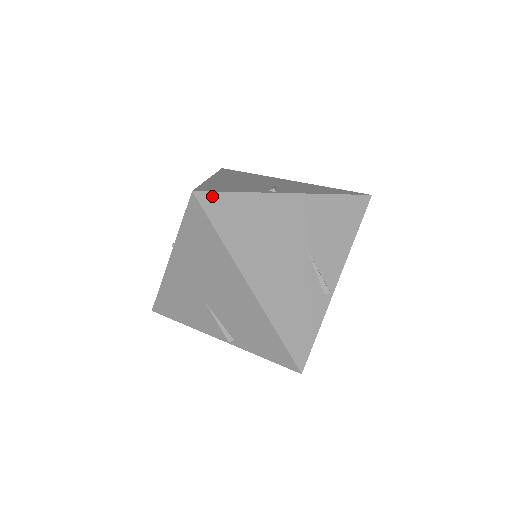
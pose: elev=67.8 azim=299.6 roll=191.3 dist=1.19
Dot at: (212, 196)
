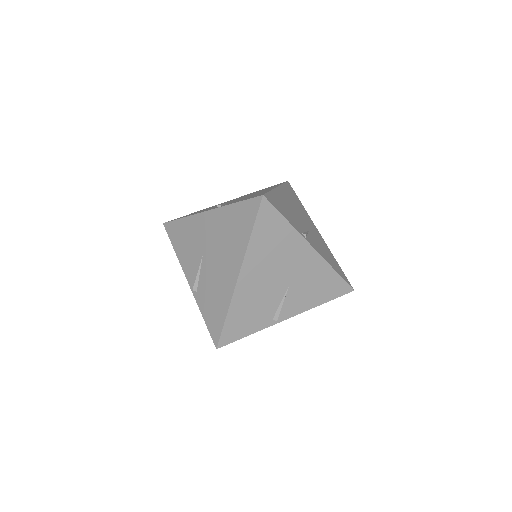
Dot at: (292, 189)
